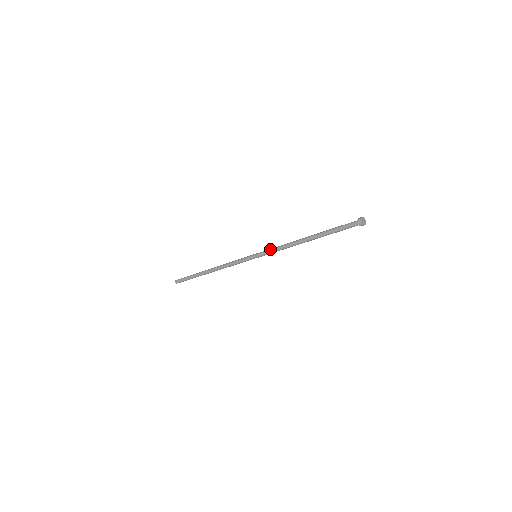
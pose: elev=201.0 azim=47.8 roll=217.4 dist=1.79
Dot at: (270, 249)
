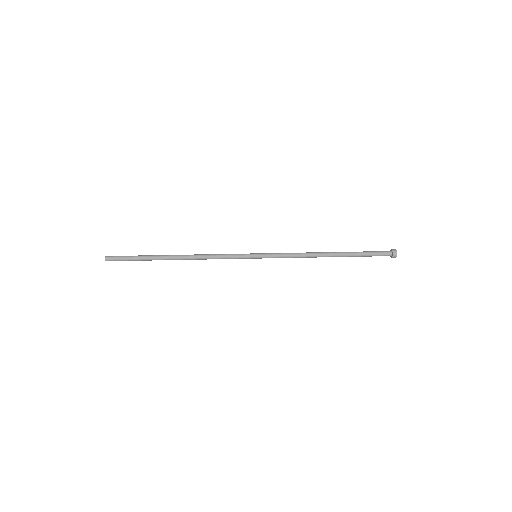
Dot at: (280, 255)
